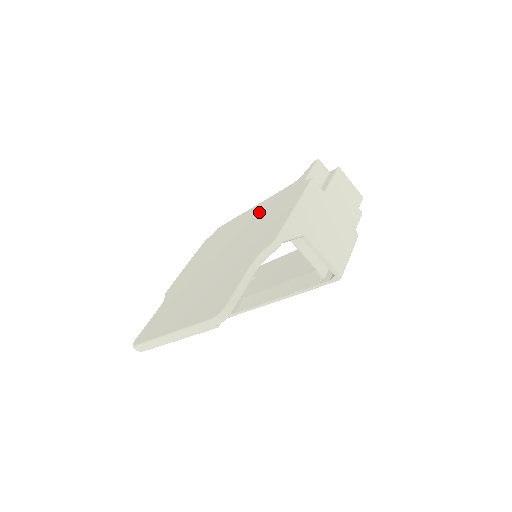
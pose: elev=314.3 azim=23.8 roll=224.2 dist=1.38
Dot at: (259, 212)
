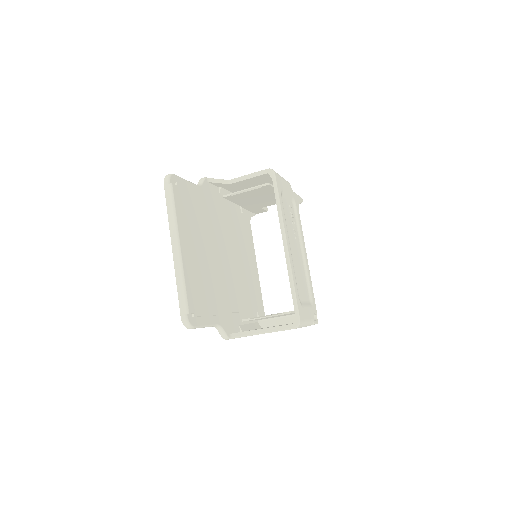
Dot at: occluded
